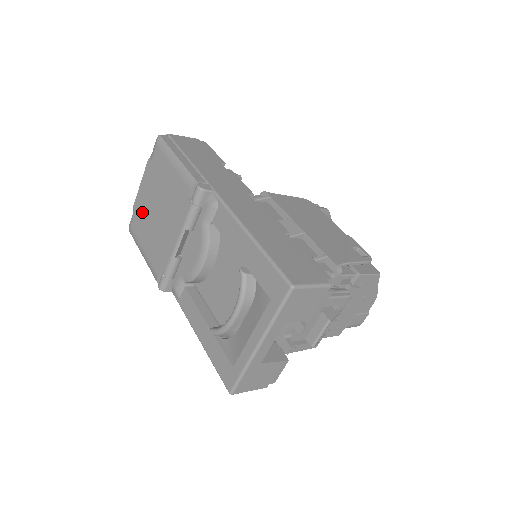
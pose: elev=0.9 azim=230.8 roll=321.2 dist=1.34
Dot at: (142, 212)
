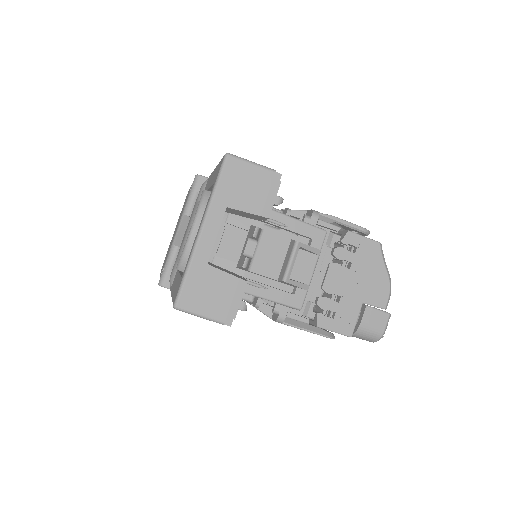
Dot at: occluded
